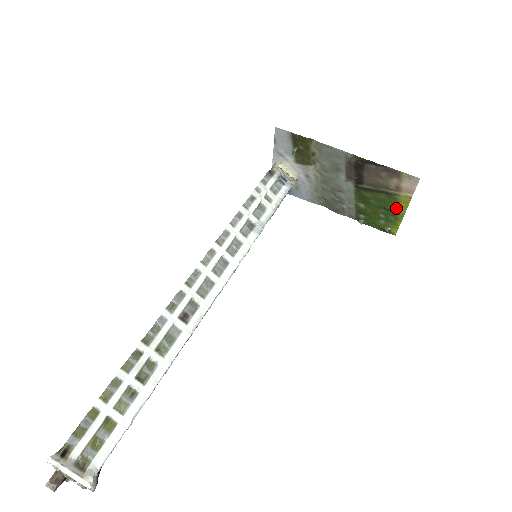
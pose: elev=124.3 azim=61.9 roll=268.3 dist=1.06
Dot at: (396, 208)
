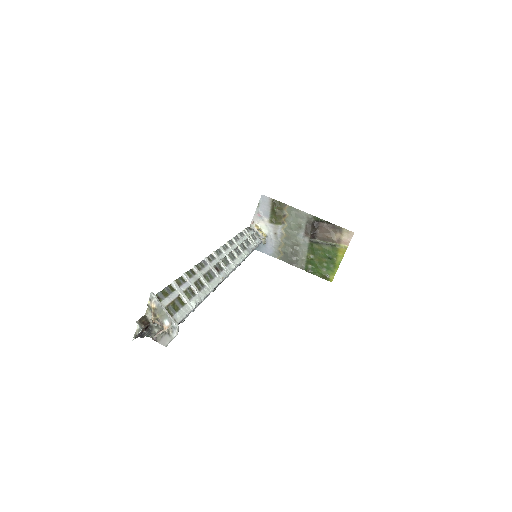
Dot at: (336, 257)
